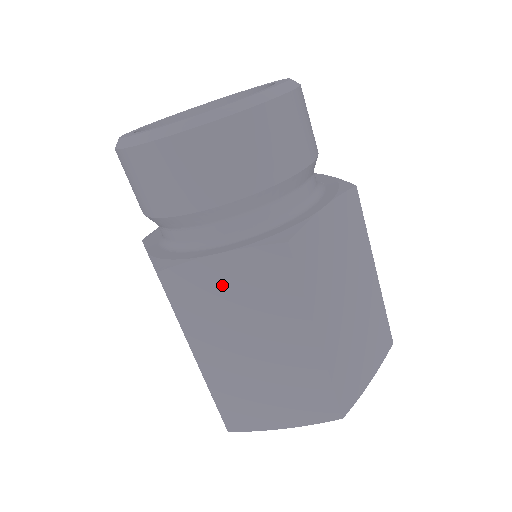
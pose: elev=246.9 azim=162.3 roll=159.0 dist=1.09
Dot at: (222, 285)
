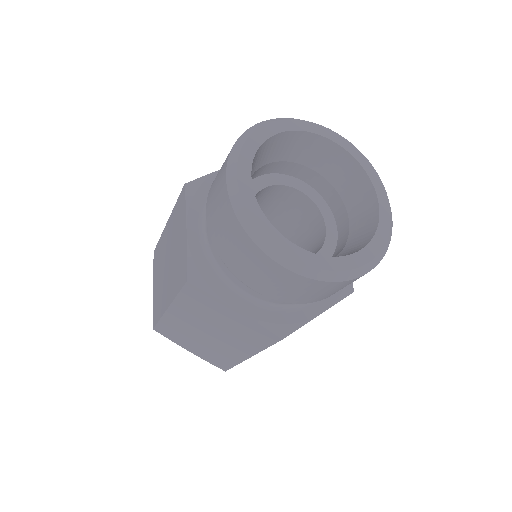
Dot at: occluded
